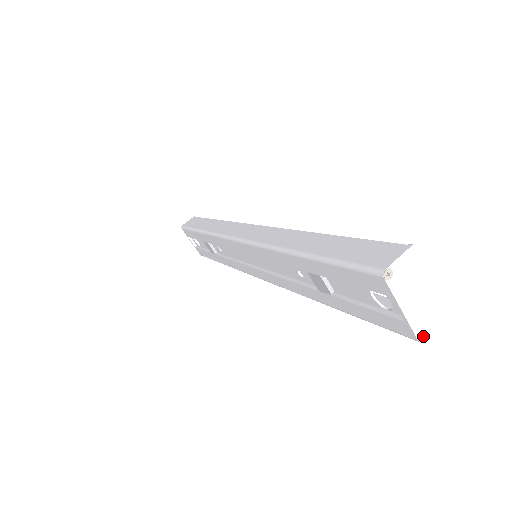
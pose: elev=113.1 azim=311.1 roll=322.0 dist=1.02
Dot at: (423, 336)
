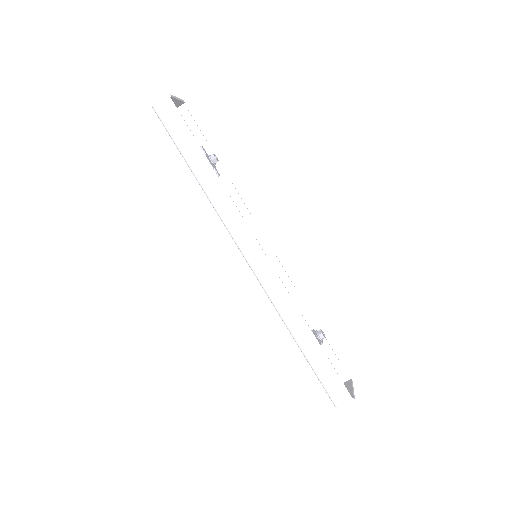
Dot at: occluded
